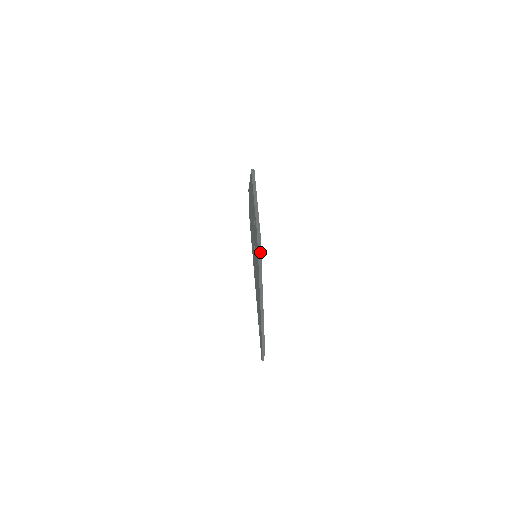
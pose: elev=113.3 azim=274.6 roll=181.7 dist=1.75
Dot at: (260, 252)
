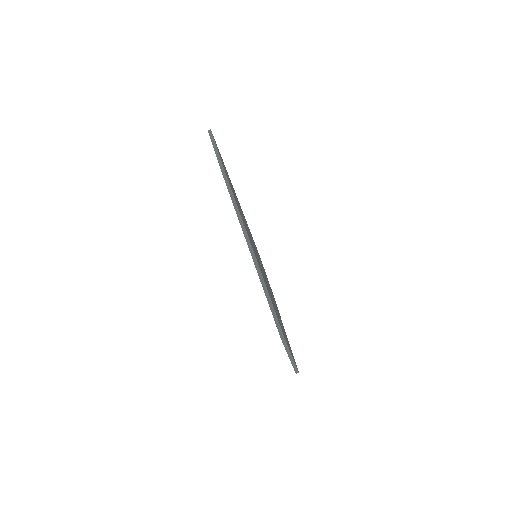
Dot at: occluded
